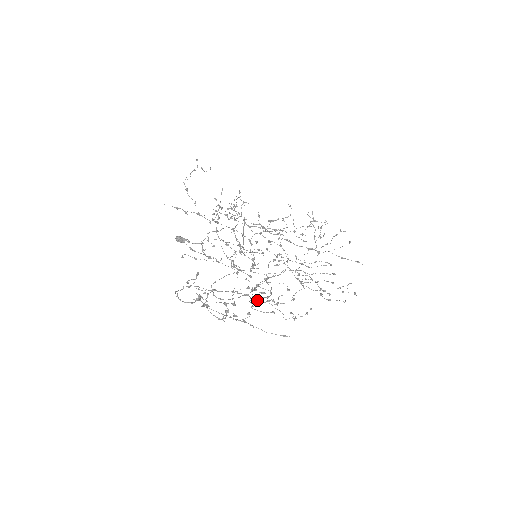
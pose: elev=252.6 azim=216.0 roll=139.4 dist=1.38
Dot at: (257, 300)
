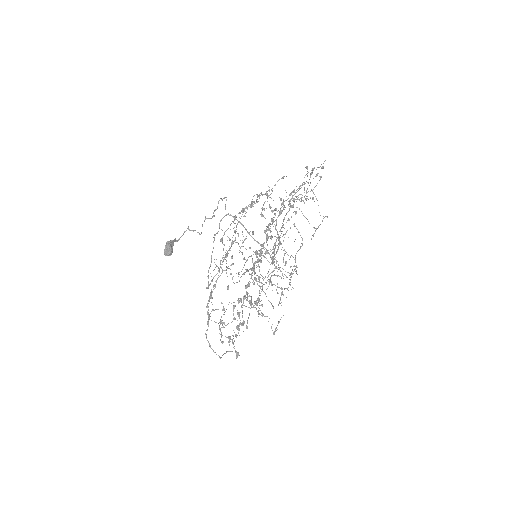
Dot at: (238, 274)
